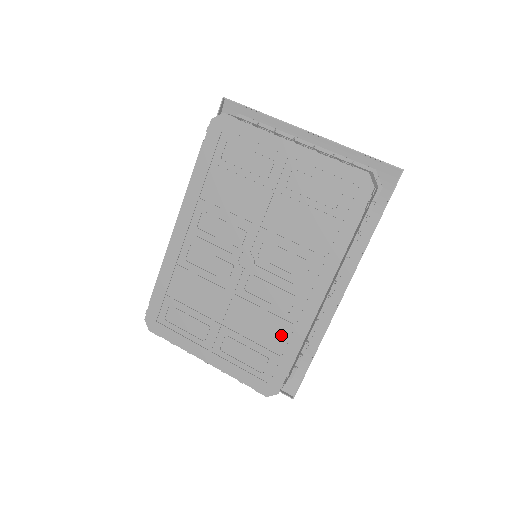
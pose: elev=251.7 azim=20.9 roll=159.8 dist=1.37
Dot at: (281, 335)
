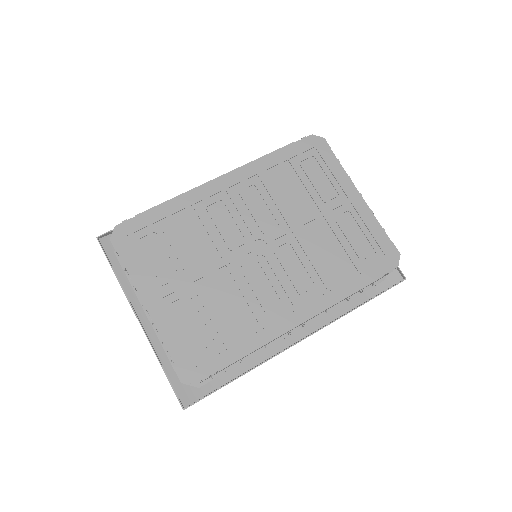
Dot at: (243, 328)
